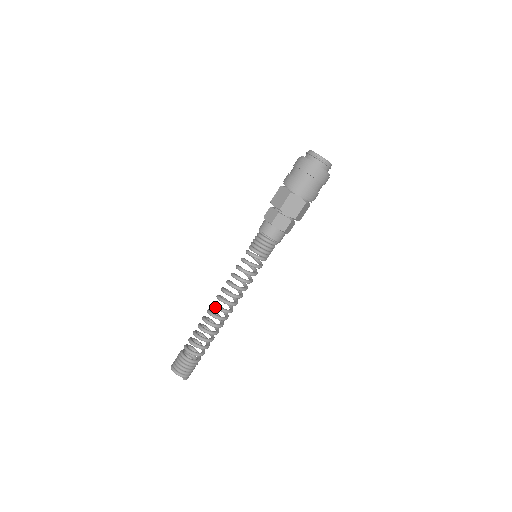
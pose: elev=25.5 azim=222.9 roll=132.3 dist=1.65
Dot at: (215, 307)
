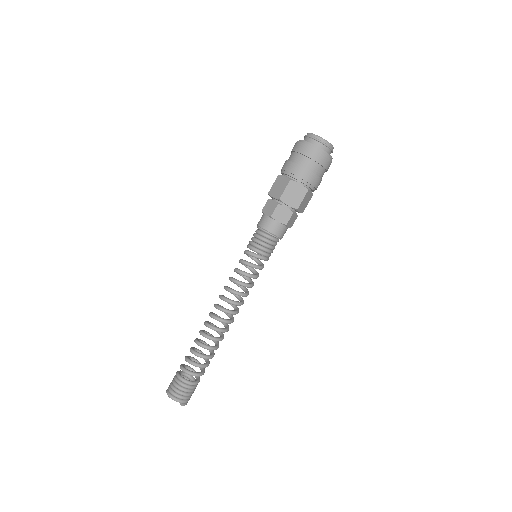
Dot at: (213, 317)
